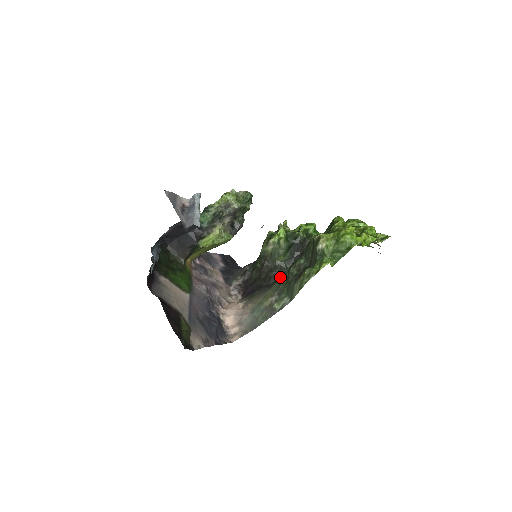
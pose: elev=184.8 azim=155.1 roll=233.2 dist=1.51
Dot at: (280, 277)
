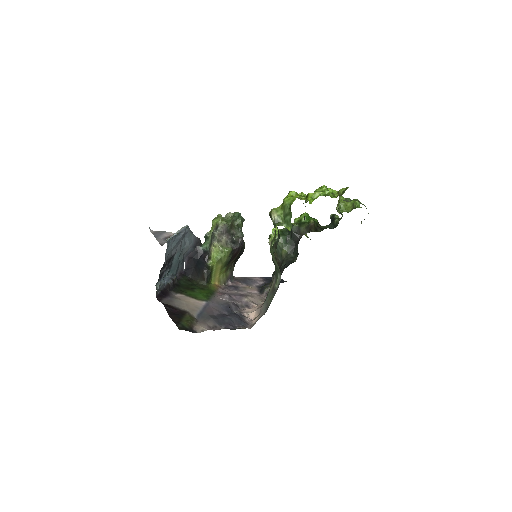
Dot at: (287, 266)
